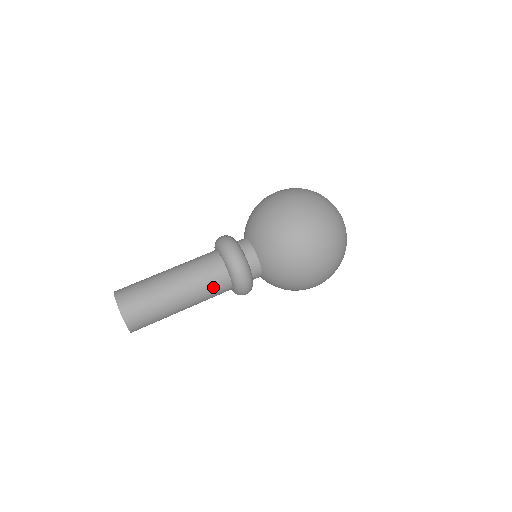
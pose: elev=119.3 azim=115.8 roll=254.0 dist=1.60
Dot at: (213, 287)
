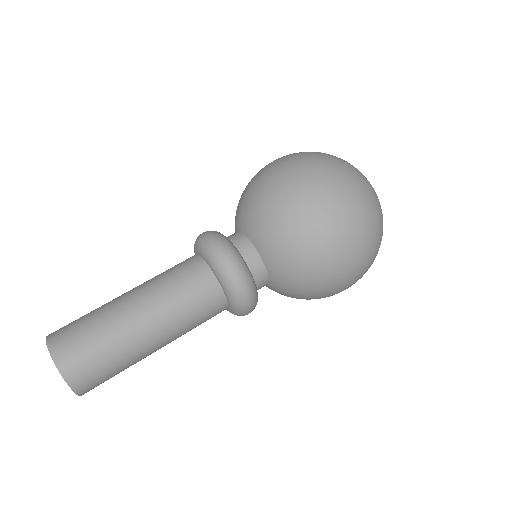
Dot at: occluded
